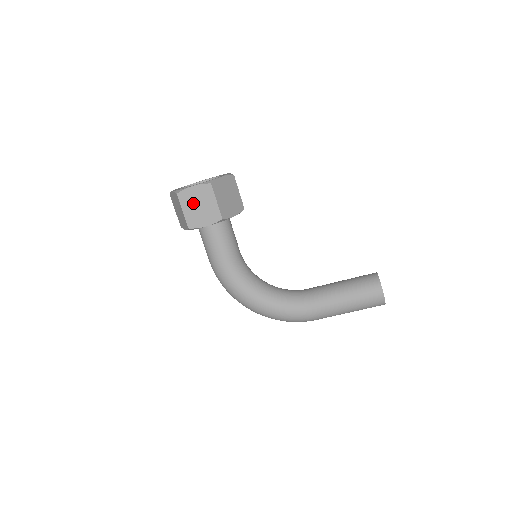
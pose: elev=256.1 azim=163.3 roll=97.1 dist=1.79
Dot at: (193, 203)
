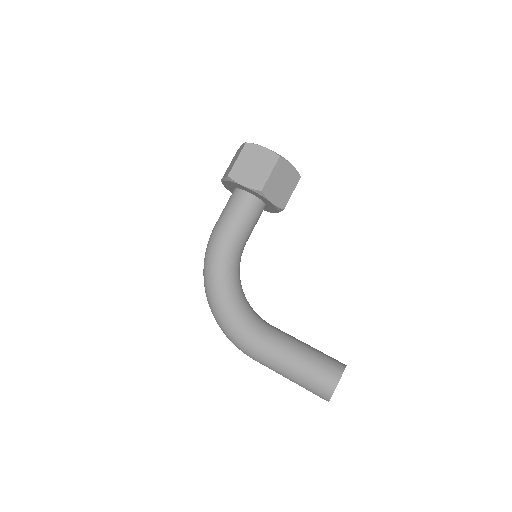
Dot at: (251, 159)
